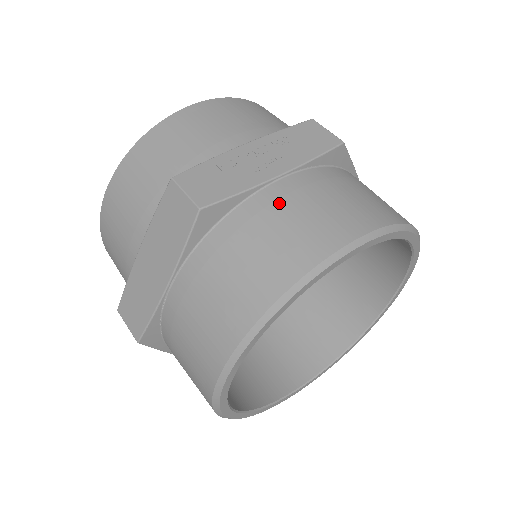
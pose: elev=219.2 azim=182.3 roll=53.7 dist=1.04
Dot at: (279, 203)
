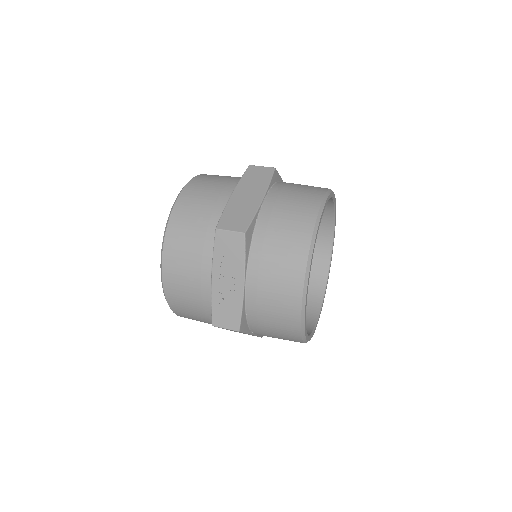
Dot at: (259, 299)
